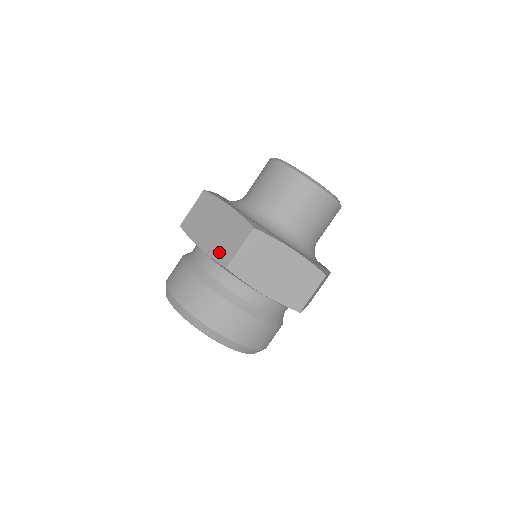
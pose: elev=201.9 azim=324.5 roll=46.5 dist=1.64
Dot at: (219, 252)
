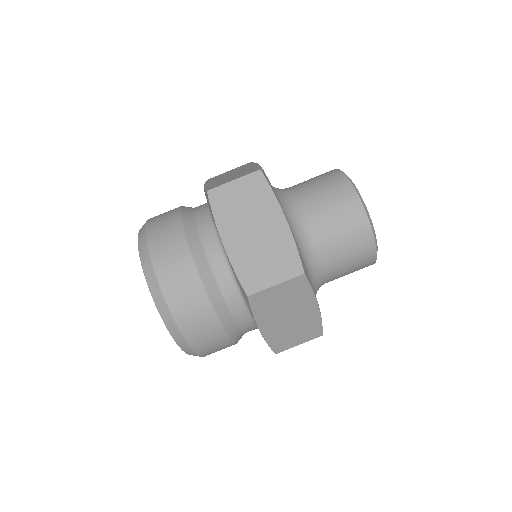
Dot at: (247, 269)
